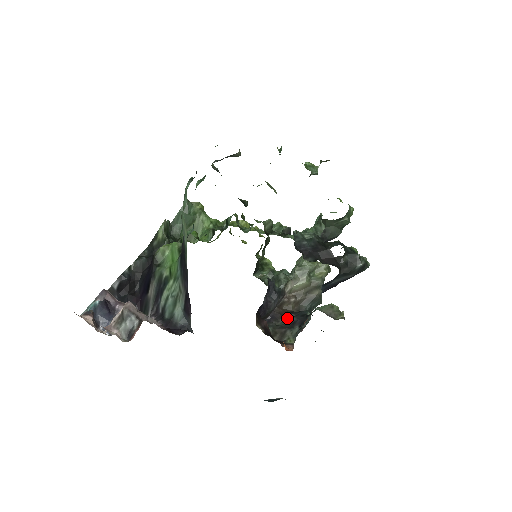
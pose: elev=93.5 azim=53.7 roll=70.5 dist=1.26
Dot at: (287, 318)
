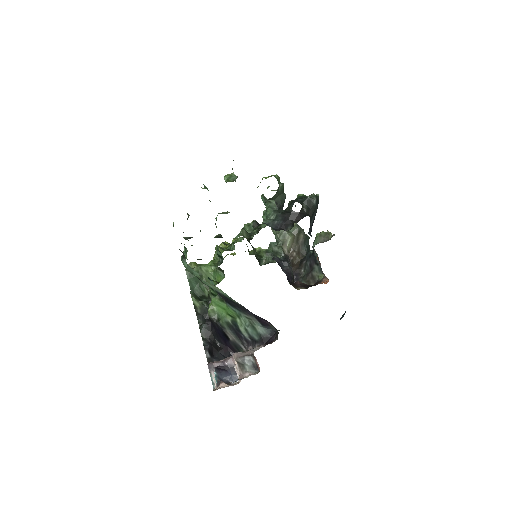
Dot at: (304, 267)
